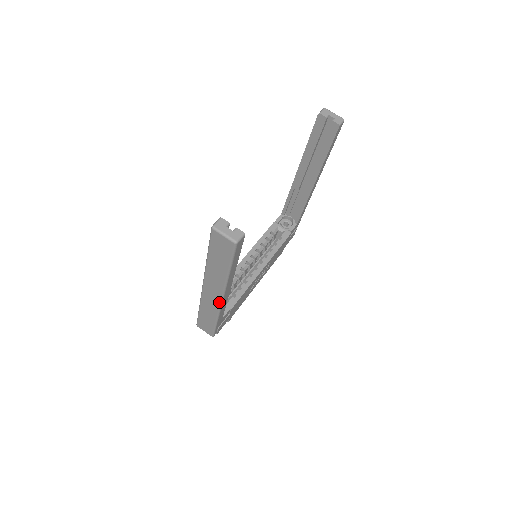
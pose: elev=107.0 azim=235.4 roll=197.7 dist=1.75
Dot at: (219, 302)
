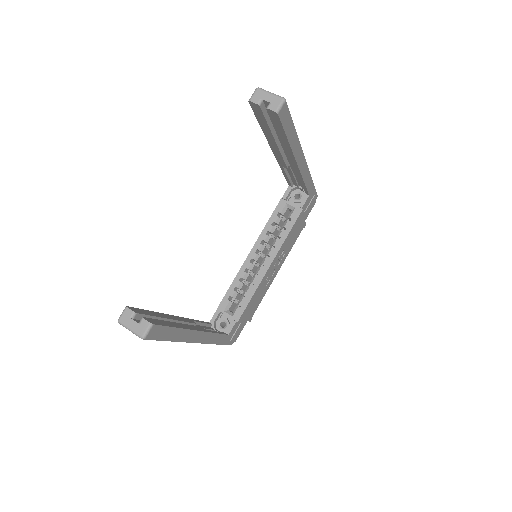
Dot at: occluded
